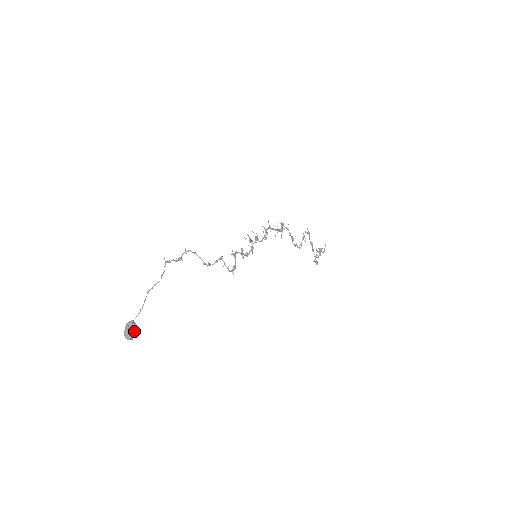
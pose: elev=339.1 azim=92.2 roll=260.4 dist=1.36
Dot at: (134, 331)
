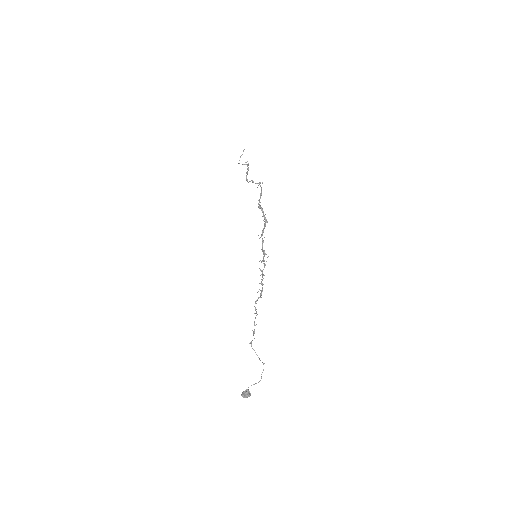
Dot at: occluded
